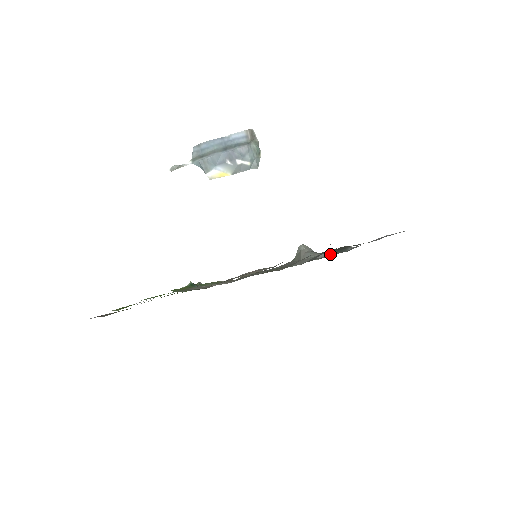
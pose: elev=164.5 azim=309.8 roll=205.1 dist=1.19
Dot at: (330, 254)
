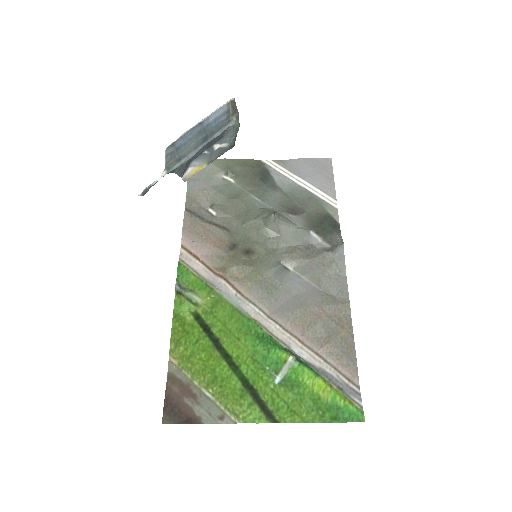
Dot at: (261, 189)
